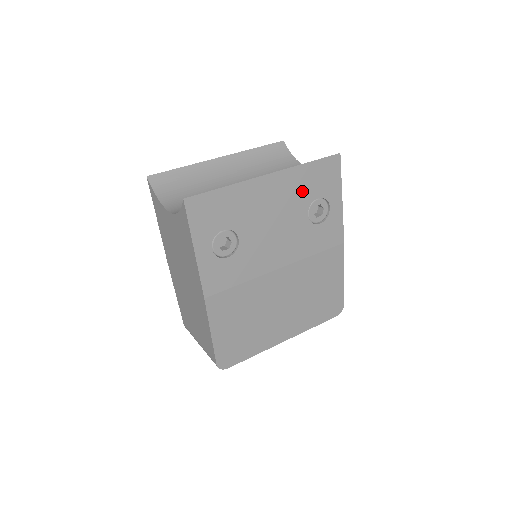
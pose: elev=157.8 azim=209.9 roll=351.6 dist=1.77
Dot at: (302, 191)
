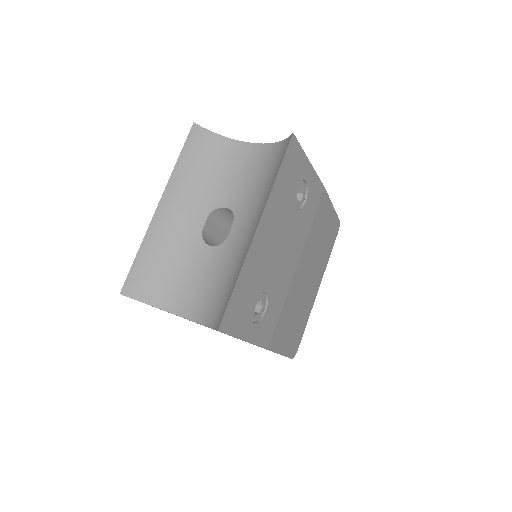
Dot at: (284, 201)
